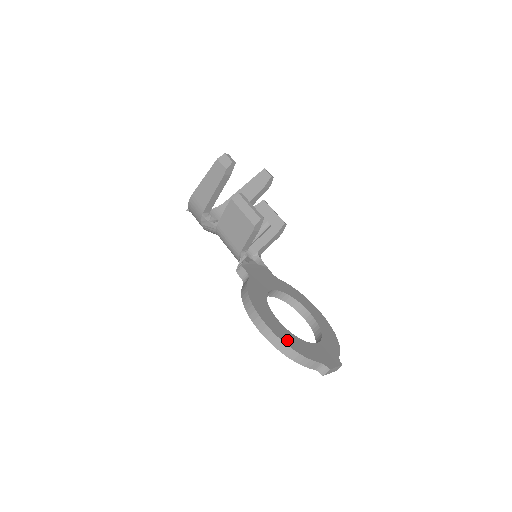
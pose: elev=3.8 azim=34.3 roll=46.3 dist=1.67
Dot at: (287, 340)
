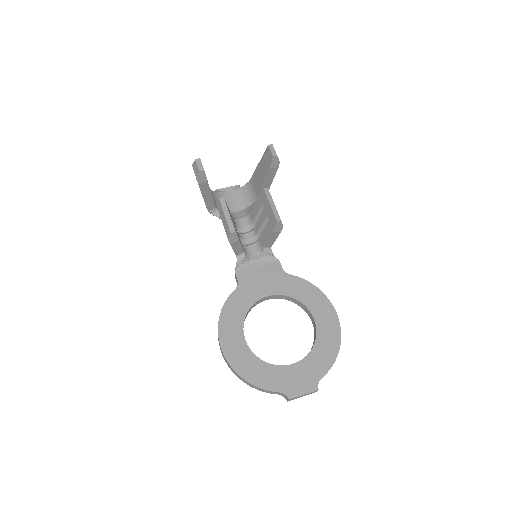
Dot at: (242, 368)
